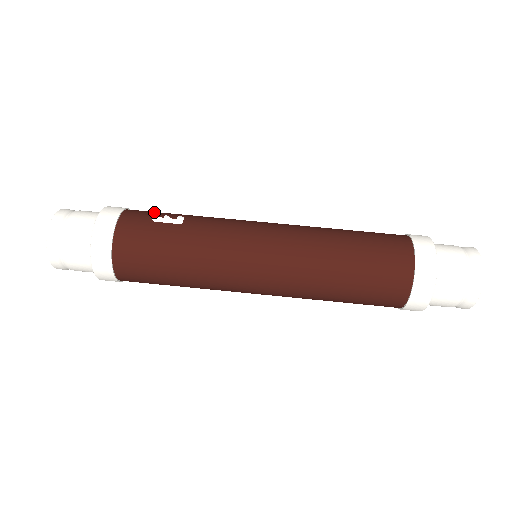
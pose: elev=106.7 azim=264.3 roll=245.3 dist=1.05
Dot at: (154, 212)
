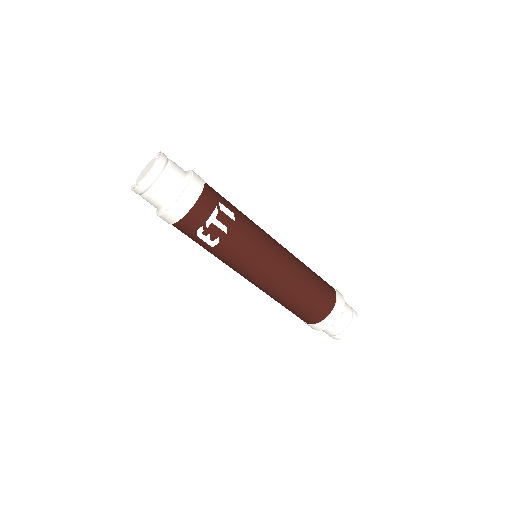
Dot at: (204, 226)
